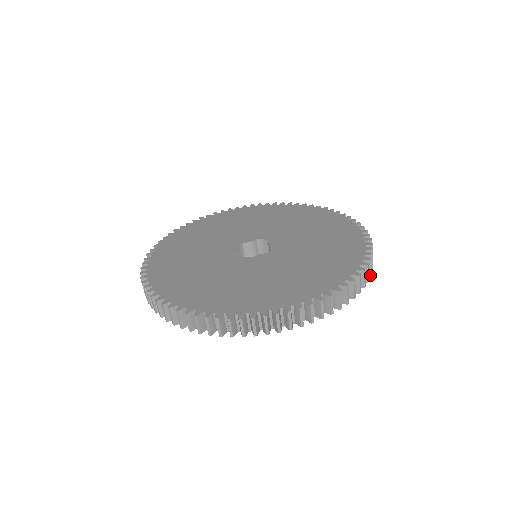
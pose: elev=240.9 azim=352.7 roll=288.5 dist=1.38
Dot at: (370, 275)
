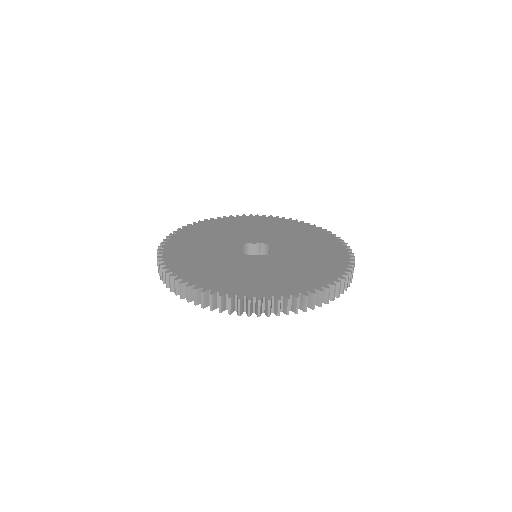
Dot at: (342, 292)
